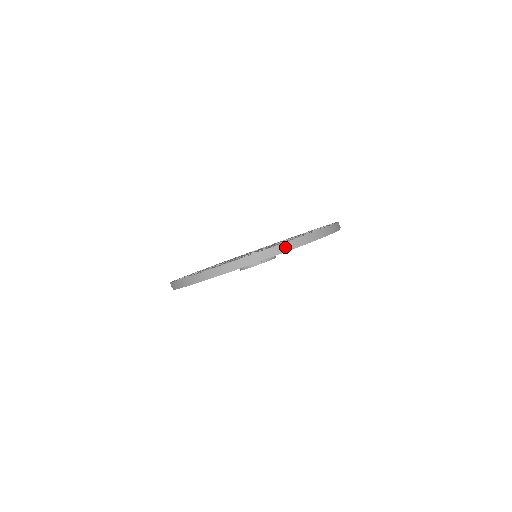
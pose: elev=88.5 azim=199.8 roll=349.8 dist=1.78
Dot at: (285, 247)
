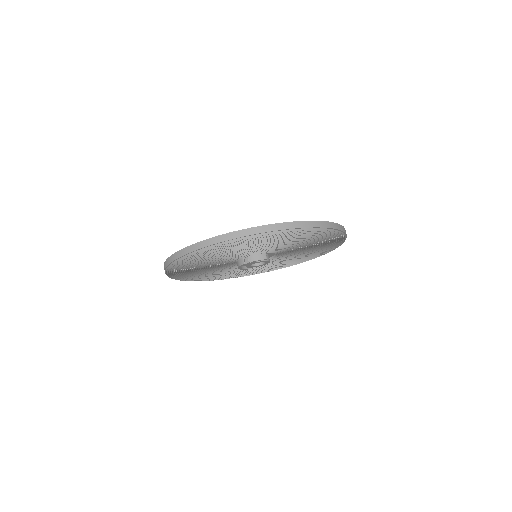
Dot at: (192, 249)
